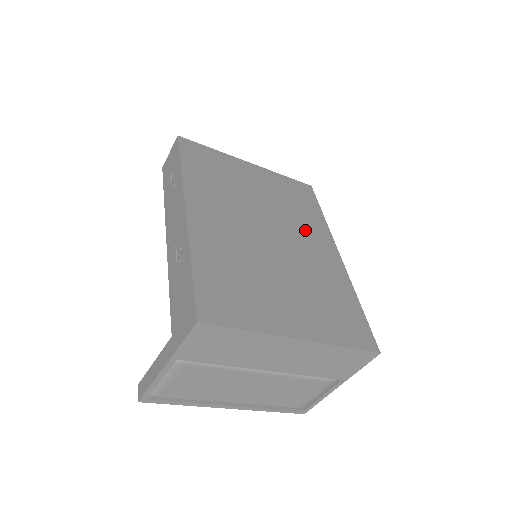
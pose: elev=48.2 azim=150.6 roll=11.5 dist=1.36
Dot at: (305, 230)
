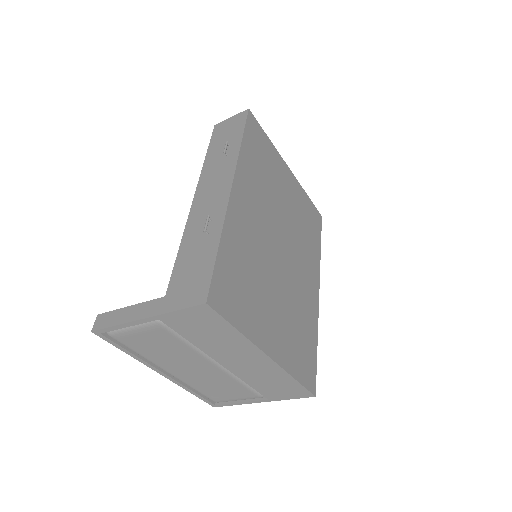
Dot at: (305, 256)
